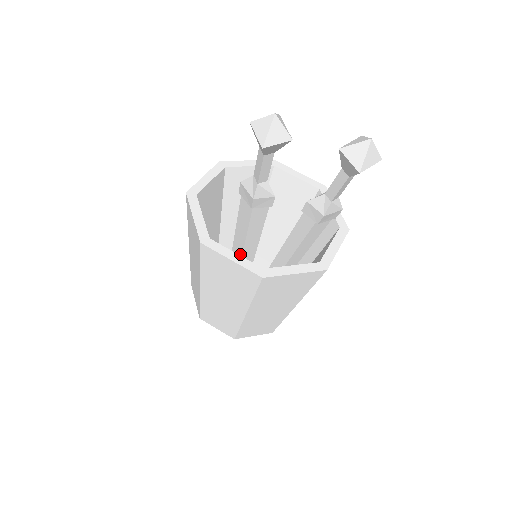
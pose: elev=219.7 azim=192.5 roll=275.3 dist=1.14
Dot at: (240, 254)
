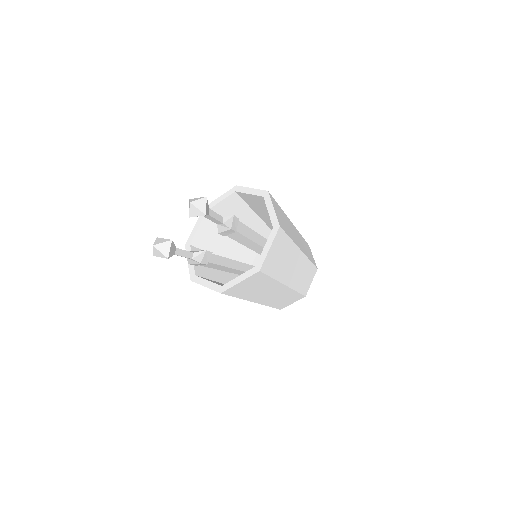
Dot at: (242, 272)
